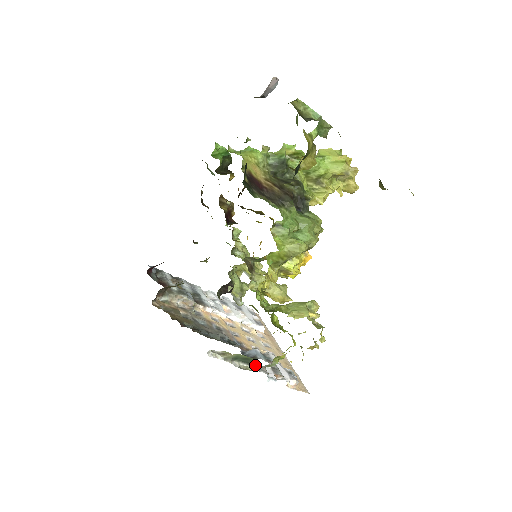
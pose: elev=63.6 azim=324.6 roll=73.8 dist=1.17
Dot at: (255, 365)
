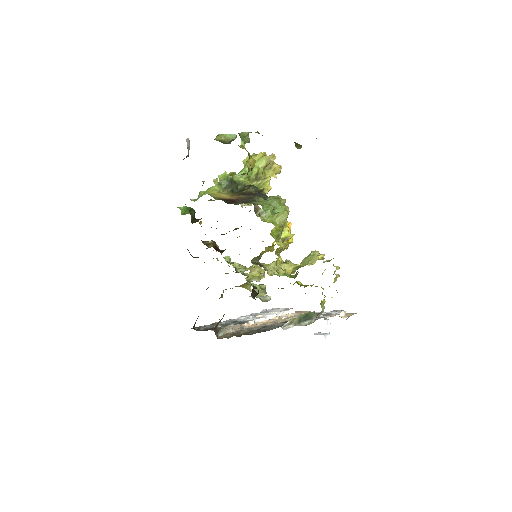
Dot at: (313, 317)
